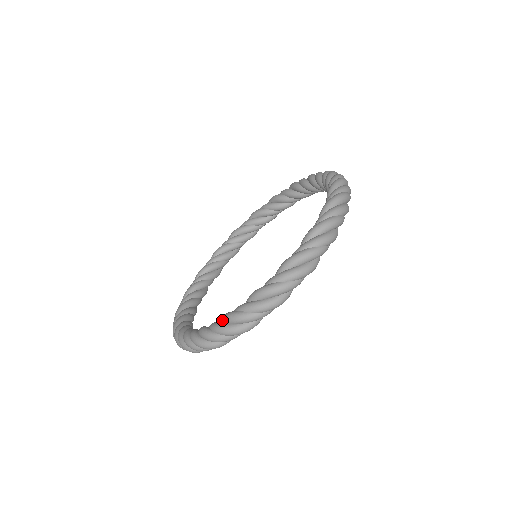
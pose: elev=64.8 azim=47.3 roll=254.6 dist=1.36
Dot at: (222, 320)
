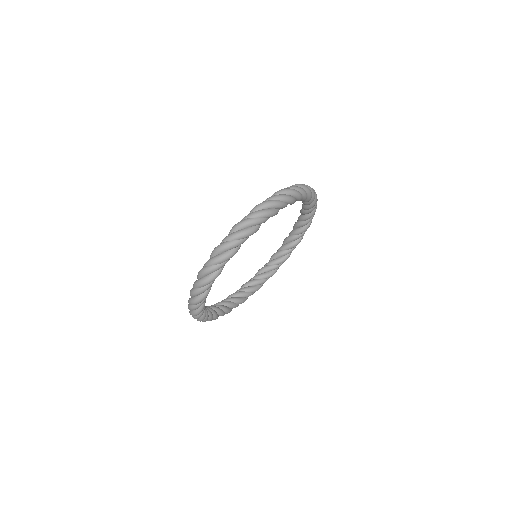
Dot at: occluded
